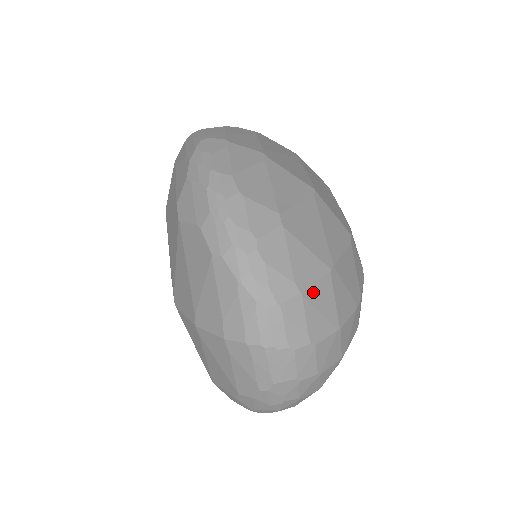
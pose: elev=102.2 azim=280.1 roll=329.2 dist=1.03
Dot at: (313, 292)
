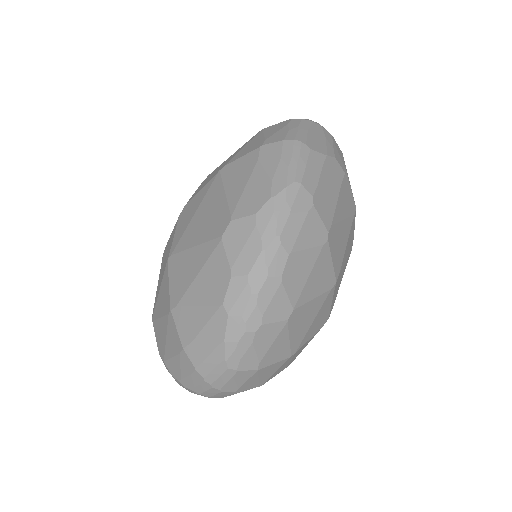
Dot at: (266, 369)
